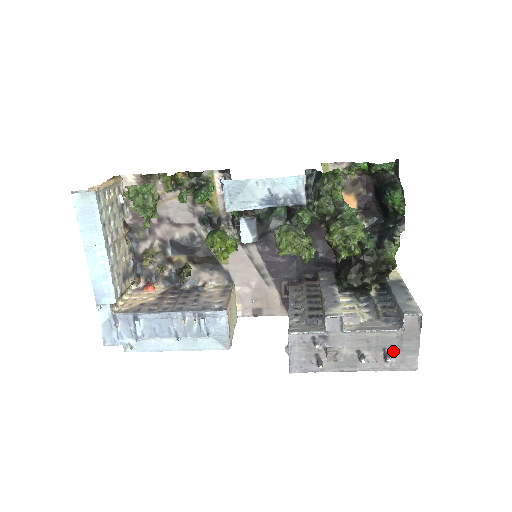
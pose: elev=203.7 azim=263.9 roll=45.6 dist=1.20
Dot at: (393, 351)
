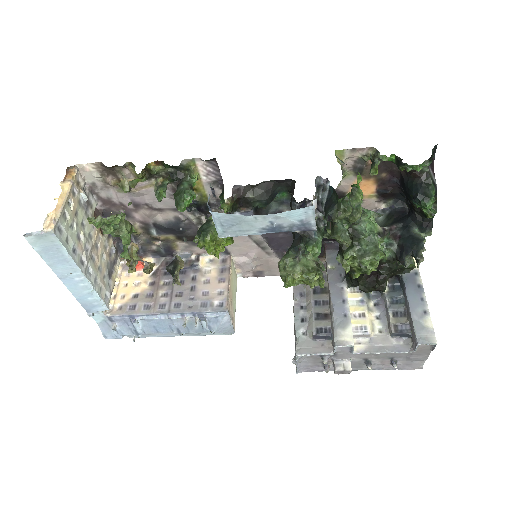
Dot at: (401, 359)
